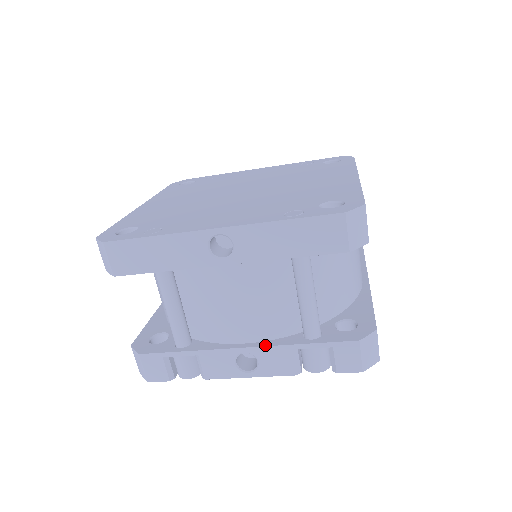
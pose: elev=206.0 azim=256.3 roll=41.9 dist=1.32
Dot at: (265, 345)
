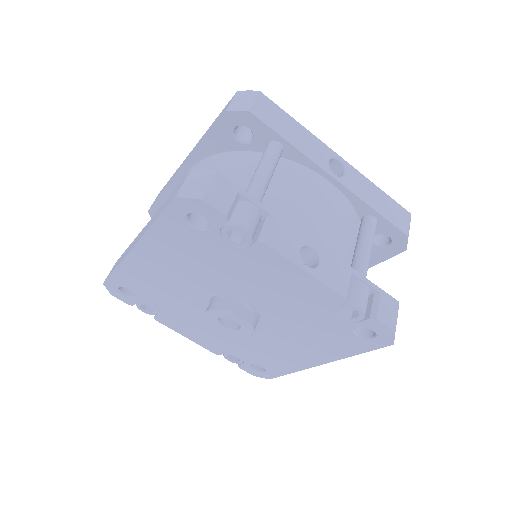
Dot at: (332, 254)
